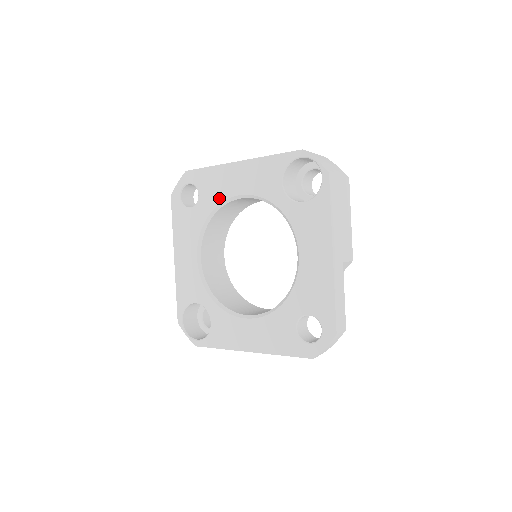
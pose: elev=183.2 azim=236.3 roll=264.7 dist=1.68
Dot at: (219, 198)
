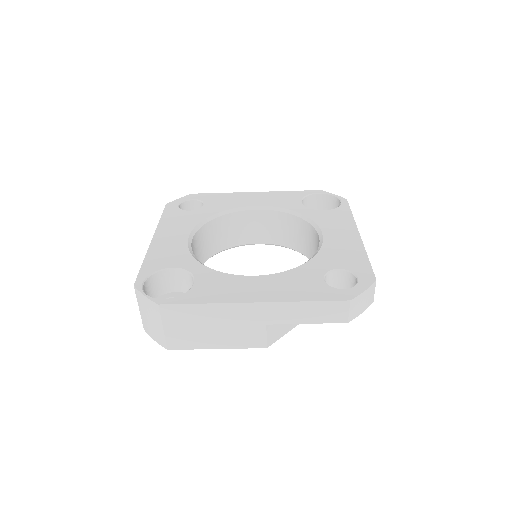
Dot at: (229, 206)
